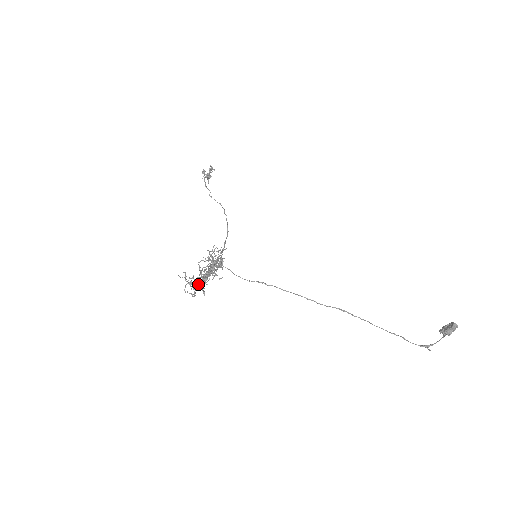
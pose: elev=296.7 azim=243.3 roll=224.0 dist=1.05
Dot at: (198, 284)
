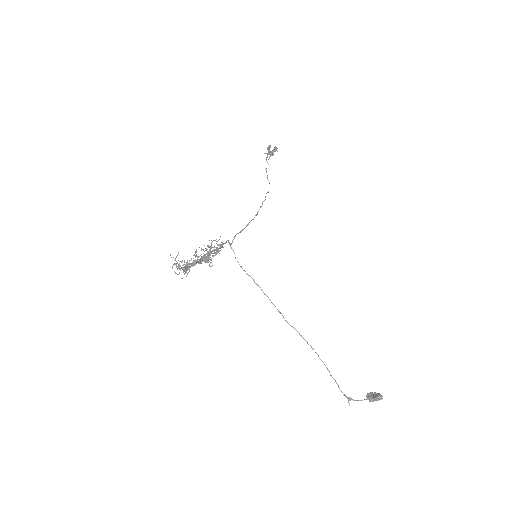
Dot at: (184, 268)
